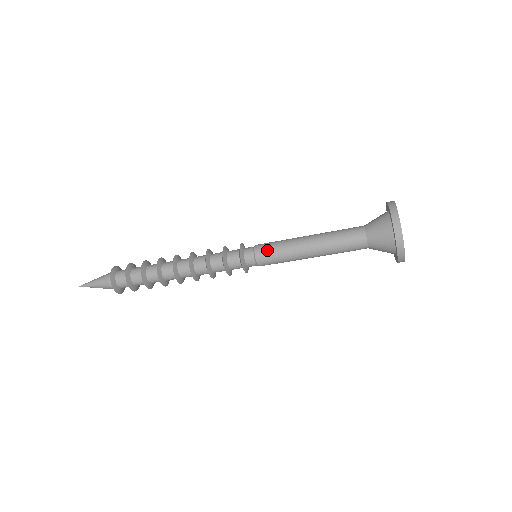
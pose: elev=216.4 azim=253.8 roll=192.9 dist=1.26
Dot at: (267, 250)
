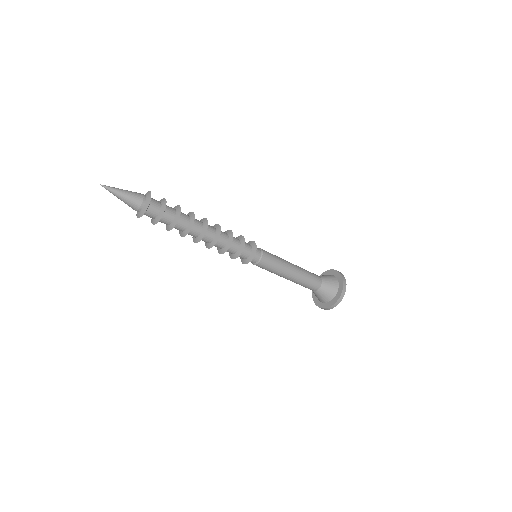
Dot at: (270, 254)
